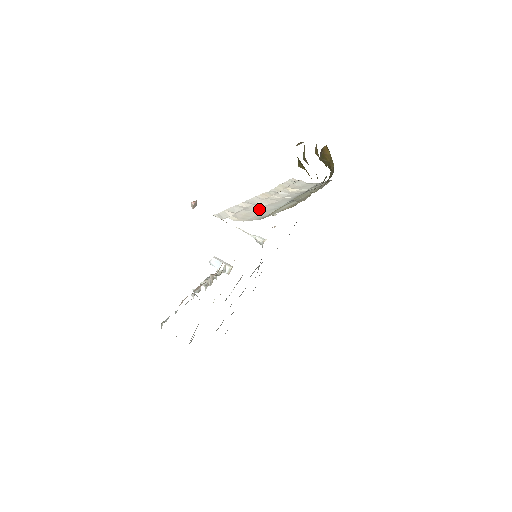
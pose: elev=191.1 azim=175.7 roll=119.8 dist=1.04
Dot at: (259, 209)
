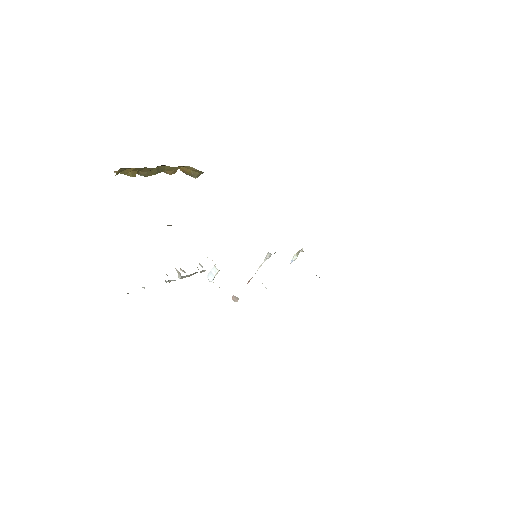
Dot at: occluded
